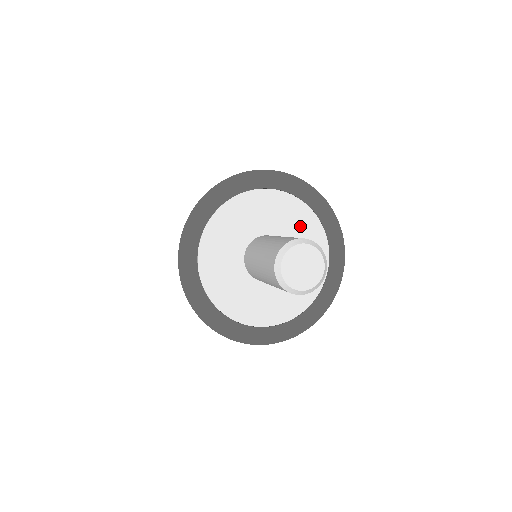
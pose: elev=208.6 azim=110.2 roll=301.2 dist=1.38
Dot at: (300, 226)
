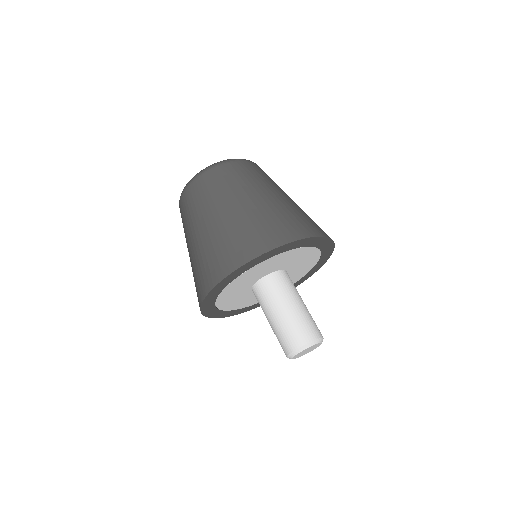
Dot at: (305, 263)
